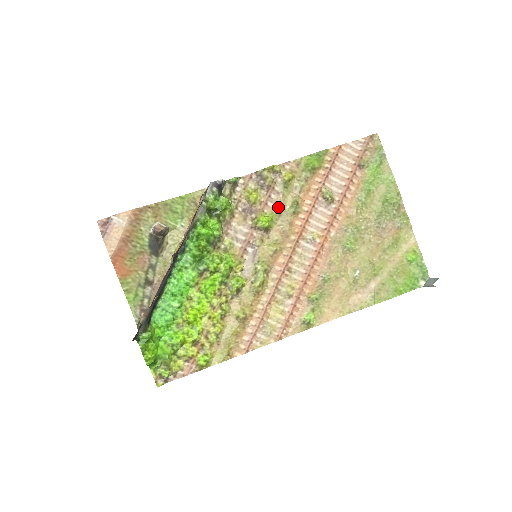
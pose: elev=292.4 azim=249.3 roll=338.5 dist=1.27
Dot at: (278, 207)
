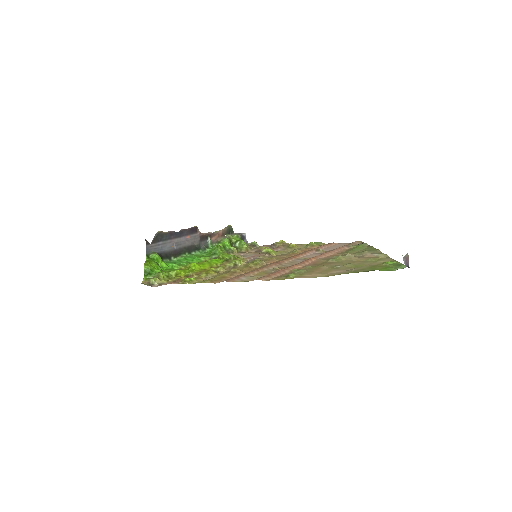
Dot at: (281, 251)
